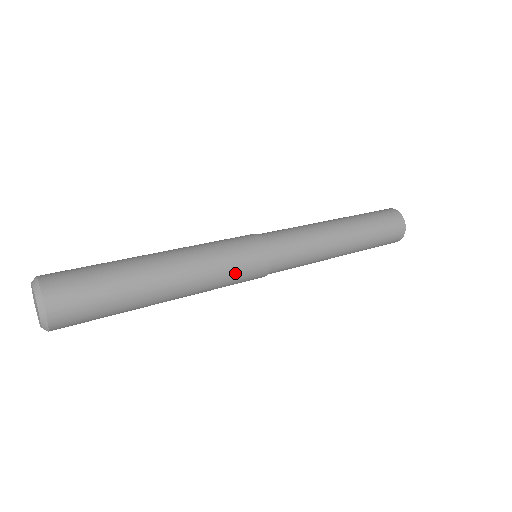
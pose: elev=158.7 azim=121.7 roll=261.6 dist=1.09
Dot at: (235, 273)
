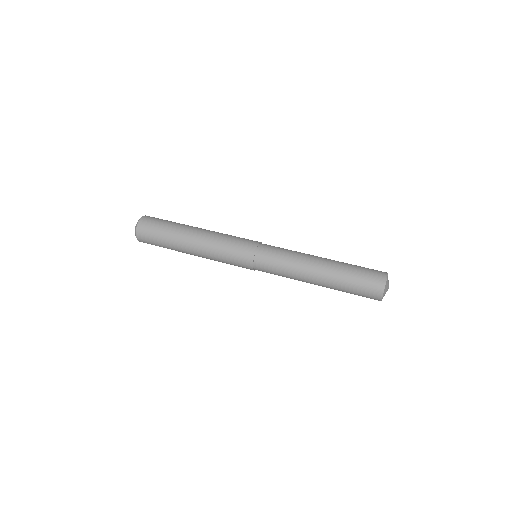
Dot at: (229, 255)
